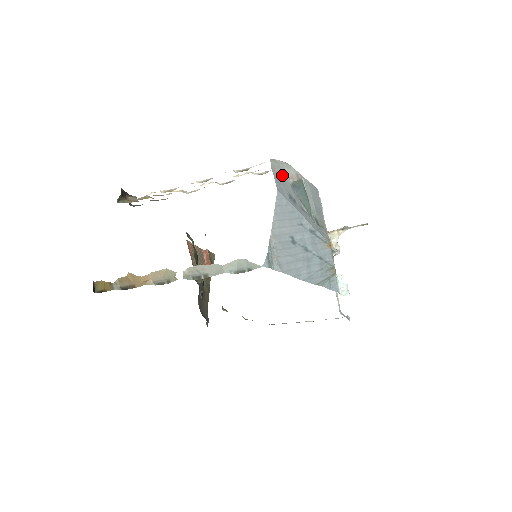
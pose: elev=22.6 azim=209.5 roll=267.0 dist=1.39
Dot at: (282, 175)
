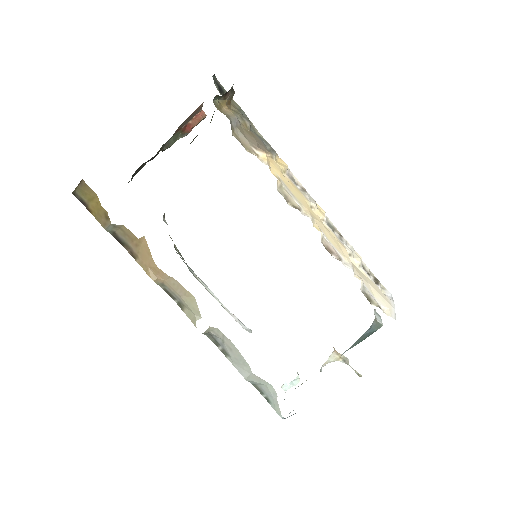
Dot at: occluded
